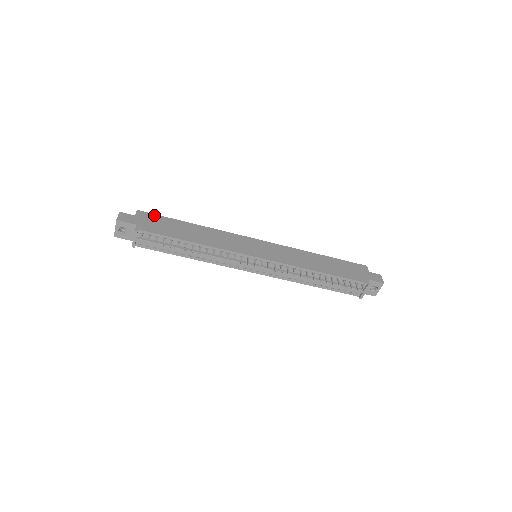
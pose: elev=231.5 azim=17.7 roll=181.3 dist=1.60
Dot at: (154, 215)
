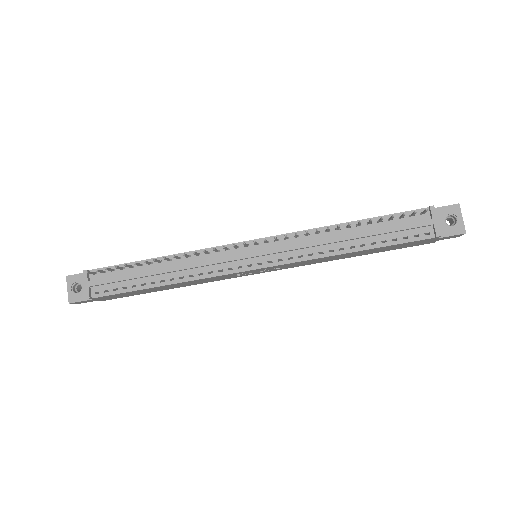
Dot at: occluded
